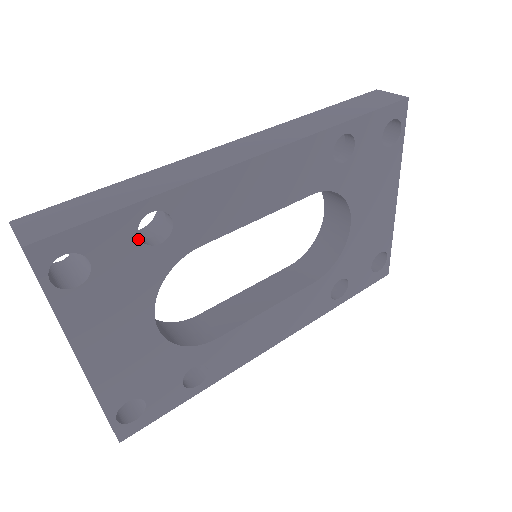
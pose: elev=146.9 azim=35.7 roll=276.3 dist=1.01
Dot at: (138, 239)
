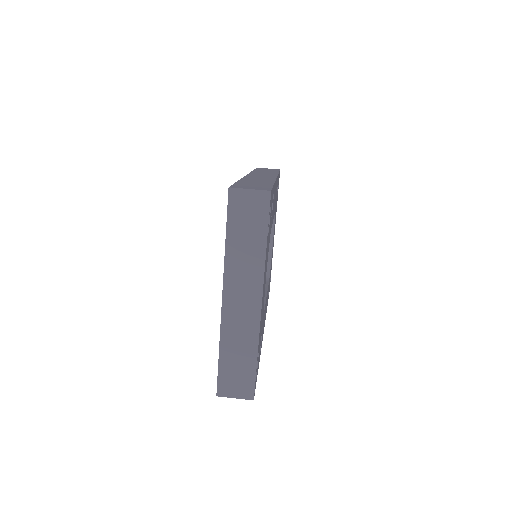
Dot at: occluded
